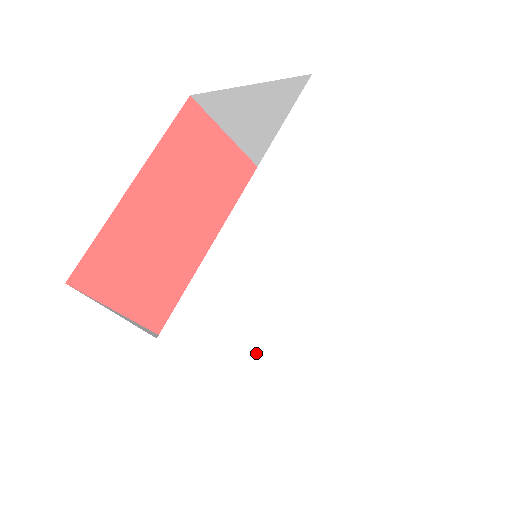
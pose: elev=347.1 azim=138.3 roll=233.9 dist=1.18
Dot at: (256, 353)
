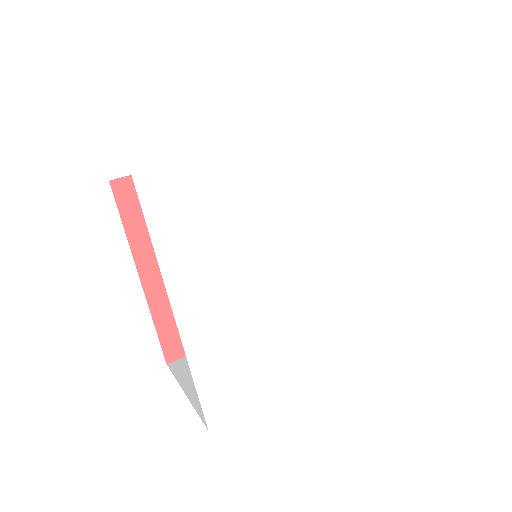
Dot at: (195, 275)
